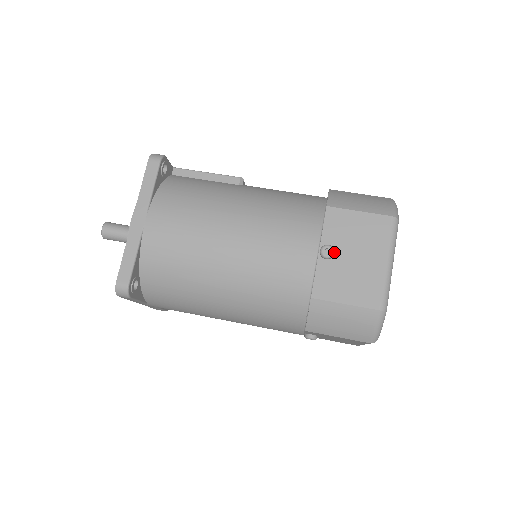
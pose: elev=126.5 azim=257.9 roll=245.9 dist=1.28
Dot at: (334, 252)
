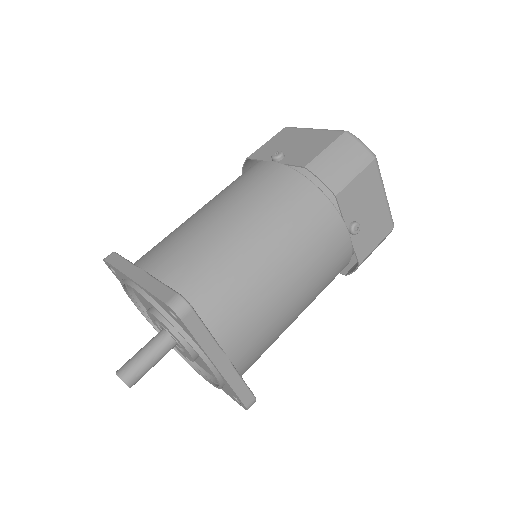
Dot at: occluded
